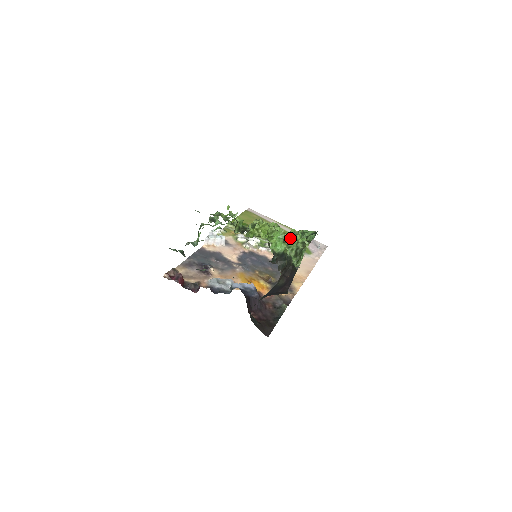
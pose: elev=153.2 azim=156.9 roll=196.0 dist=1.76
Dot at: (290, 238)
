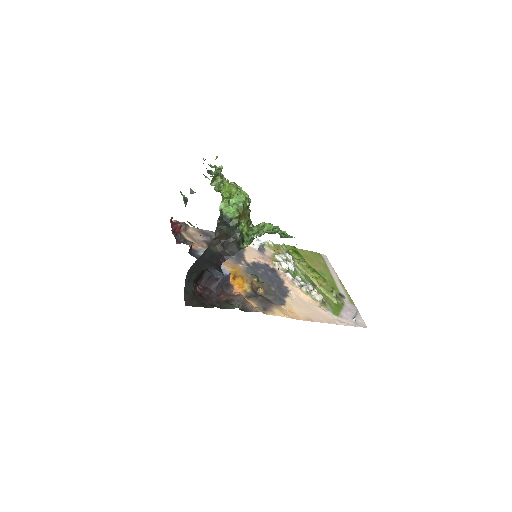
Dot at: (260, 223)
